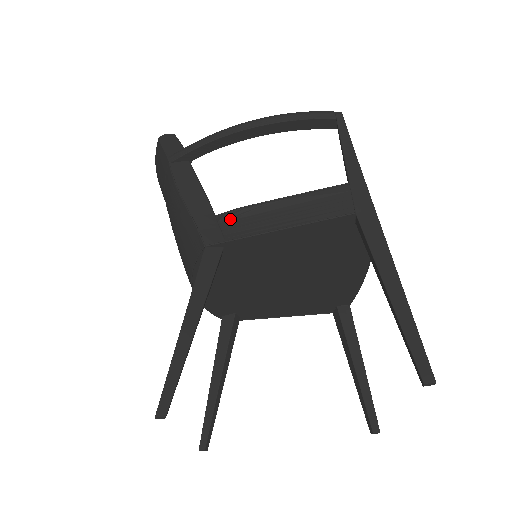
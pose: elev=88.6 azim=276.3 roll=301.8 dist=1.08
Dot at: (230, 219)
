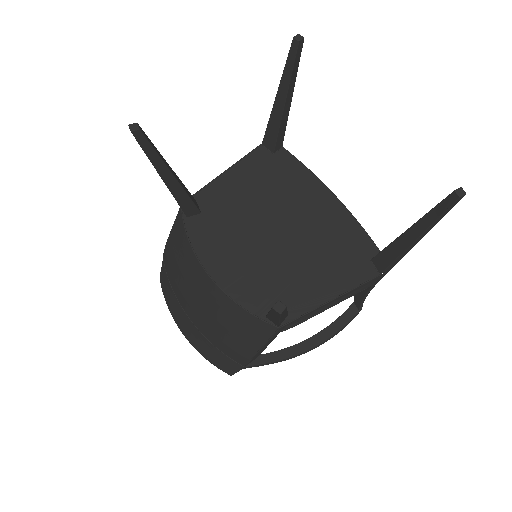
Dot at: occluded
